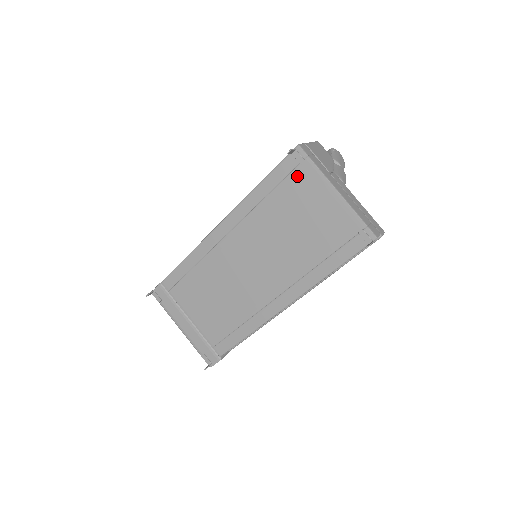
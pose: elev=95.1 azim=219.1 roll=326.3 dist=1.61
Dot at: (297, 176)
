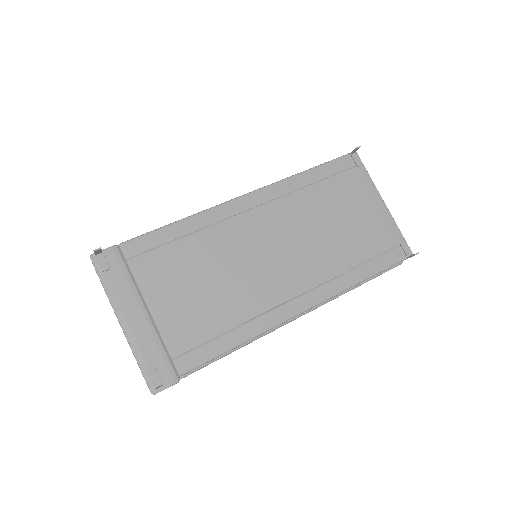
Dot at: (350, 176)
